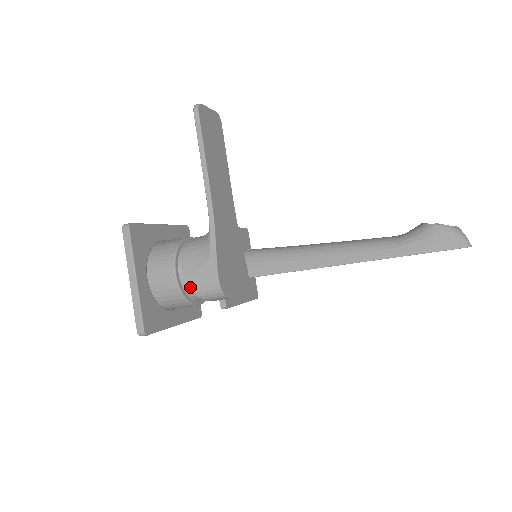
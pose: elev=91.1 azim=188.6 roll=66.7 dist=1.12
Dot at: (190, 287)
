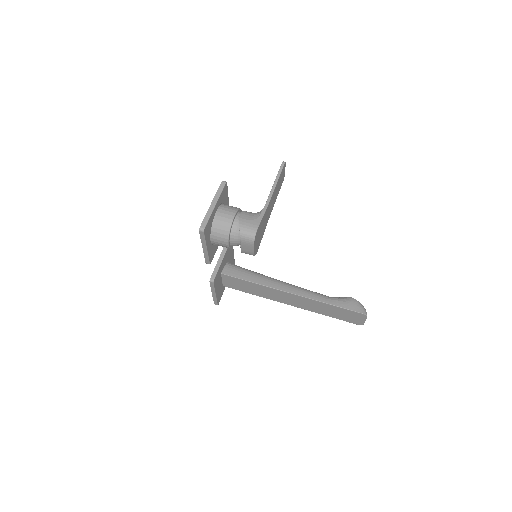
Dot at: (239, 225)
